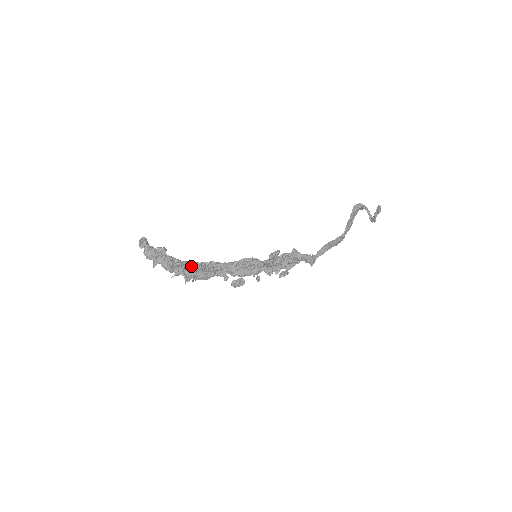
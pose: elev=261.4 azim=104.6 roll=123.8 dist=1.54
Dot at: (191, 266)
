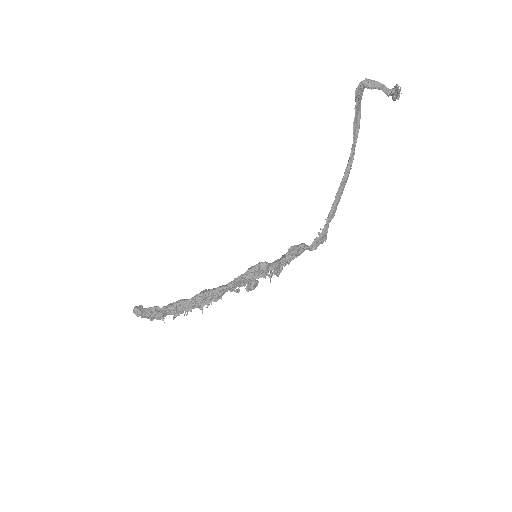
Dot at: (197, 303)
